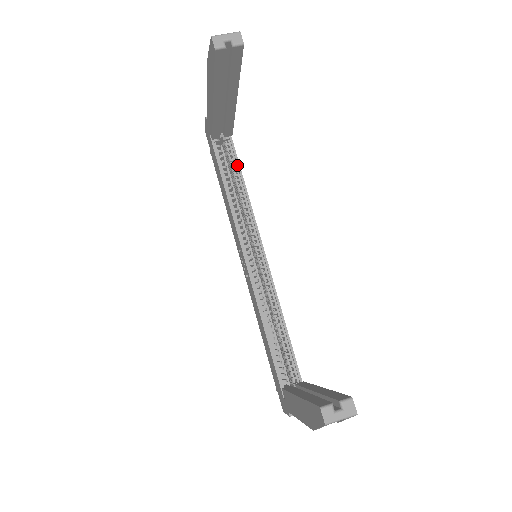
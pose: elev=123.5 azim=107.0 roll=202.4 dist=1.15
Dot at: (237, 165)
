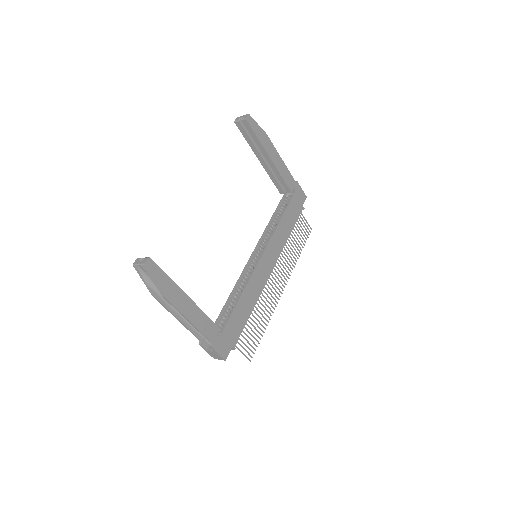
Dot at: (285, 209)
